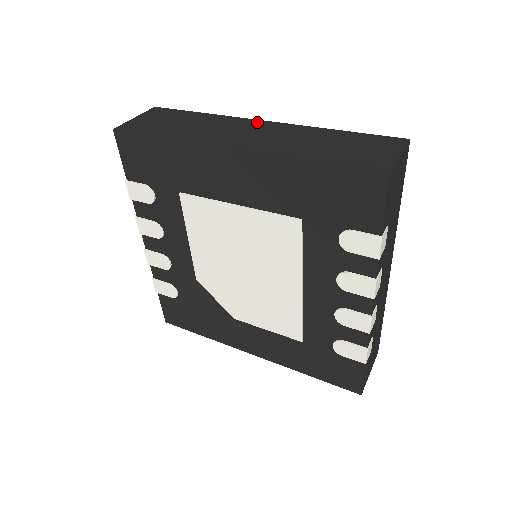
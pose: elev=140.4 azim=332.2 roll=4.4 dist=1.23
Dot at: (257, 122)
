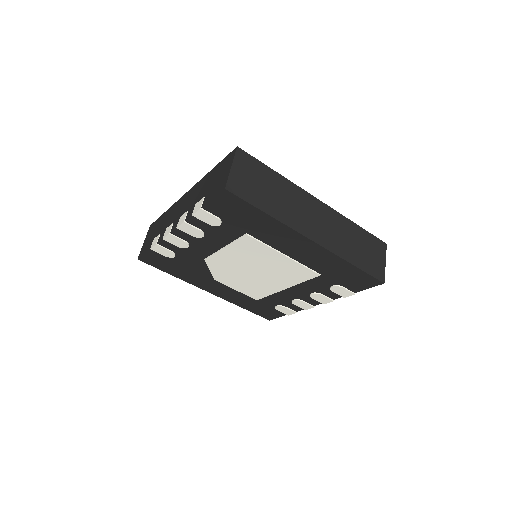
Dot at: (315, 201)
